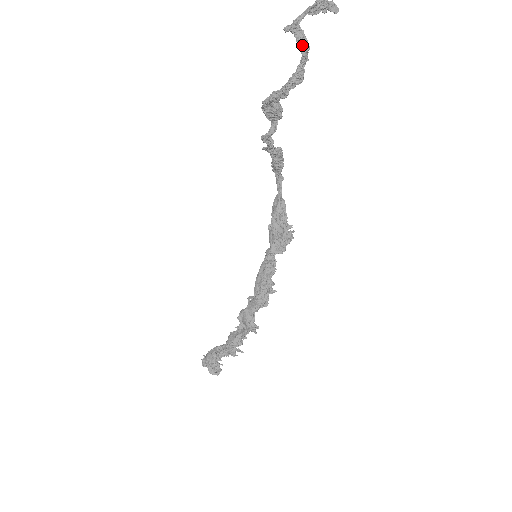
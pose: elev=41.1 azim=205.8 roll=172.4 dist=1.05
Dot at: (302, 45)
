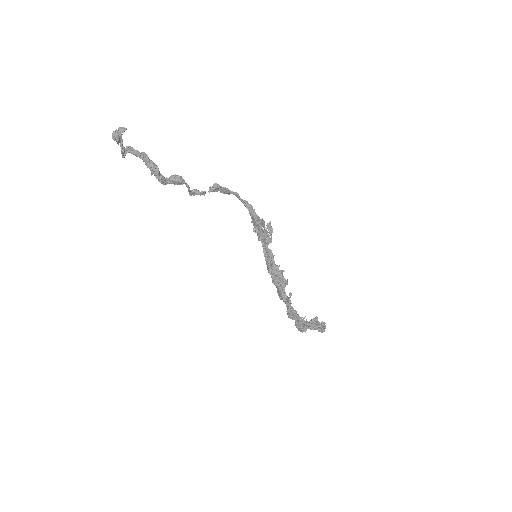
Dot at: (135, 155)
